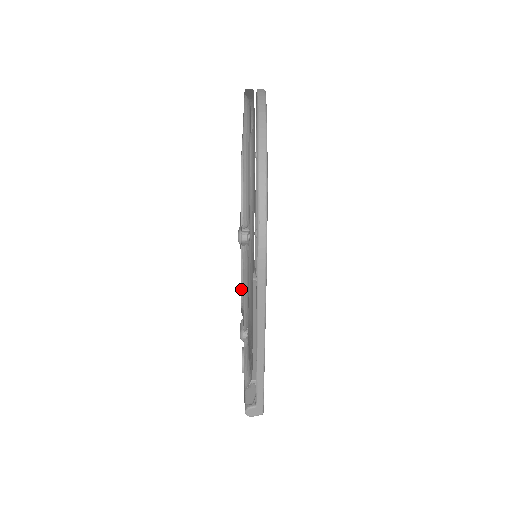
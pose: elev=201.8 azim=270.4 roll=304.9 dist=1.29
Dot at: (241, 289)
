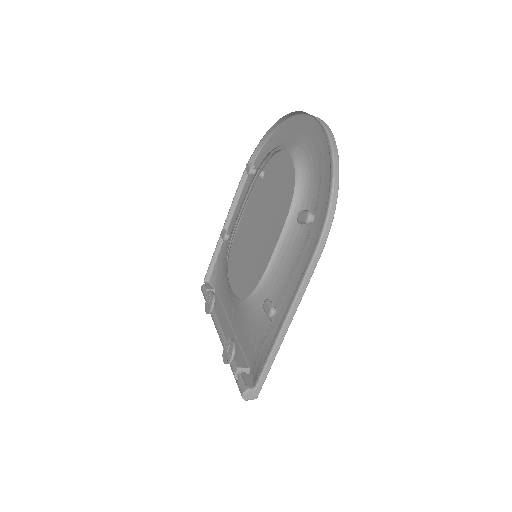
Dot at: (263, 274)
